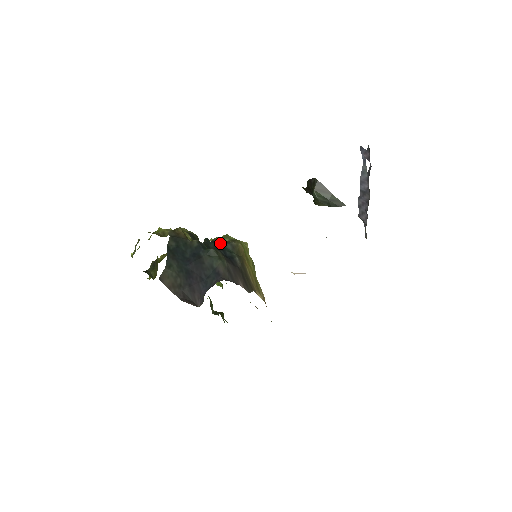
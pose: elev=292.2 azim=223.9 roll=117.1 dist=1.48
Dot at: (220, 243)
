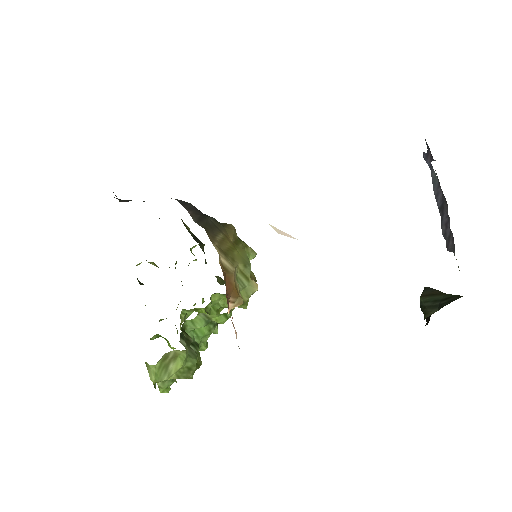
Dot at: occluded
